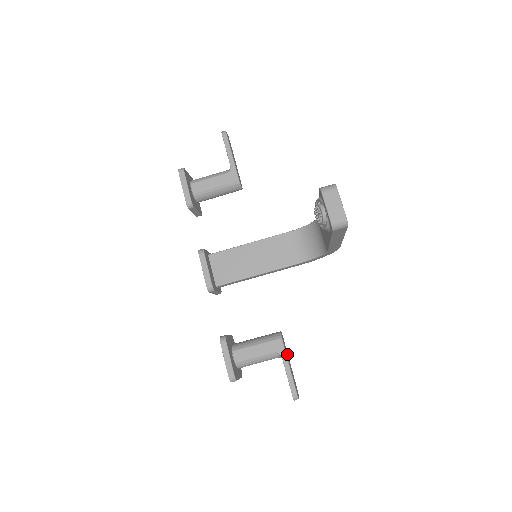
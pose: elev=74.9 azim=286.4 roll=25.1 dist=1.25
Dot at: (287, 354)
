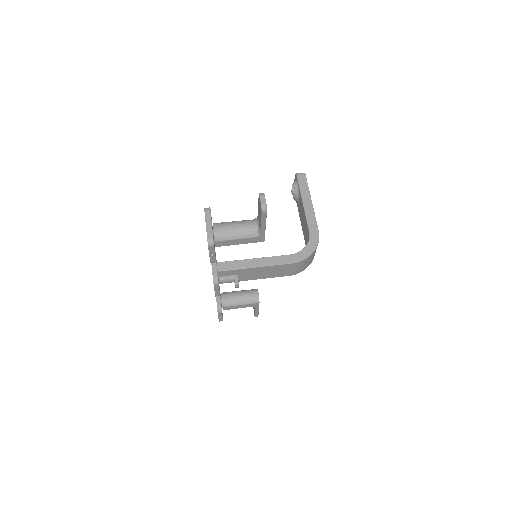
Dot at: occluded
